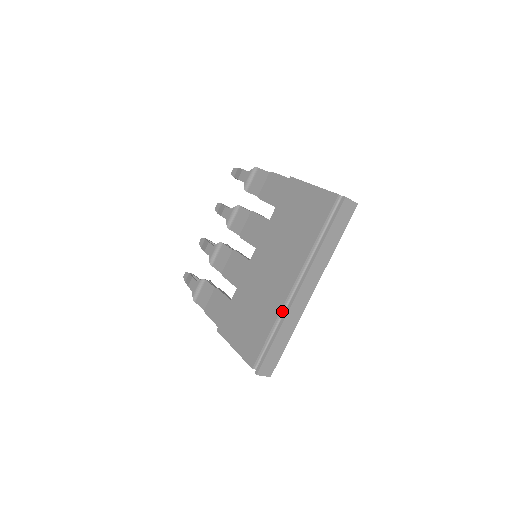
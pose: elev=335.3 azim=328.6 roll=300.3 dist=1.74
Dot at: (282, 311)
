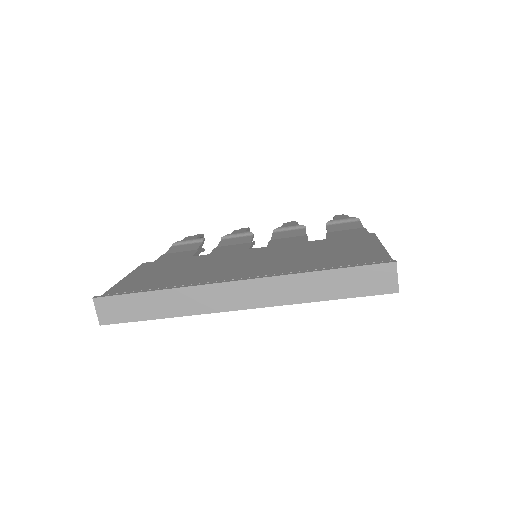
Dot at: occluded
